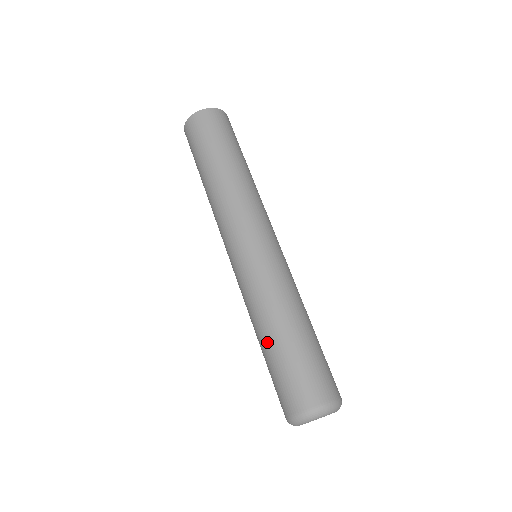
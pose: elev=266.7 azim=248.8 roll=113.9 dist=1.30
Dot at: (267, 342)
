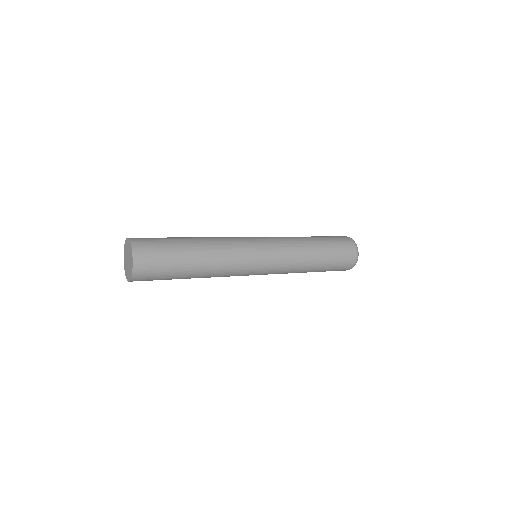
Dot at: occluded
